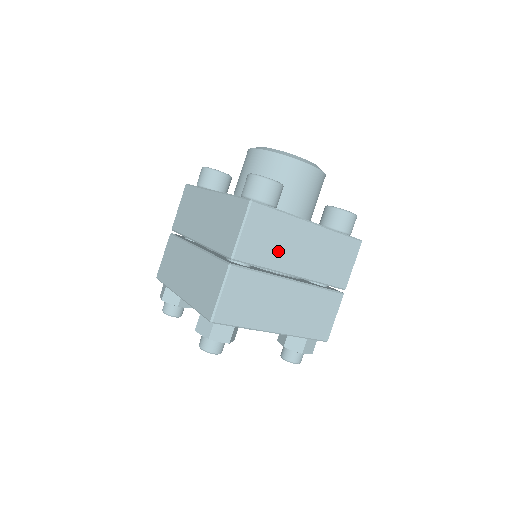
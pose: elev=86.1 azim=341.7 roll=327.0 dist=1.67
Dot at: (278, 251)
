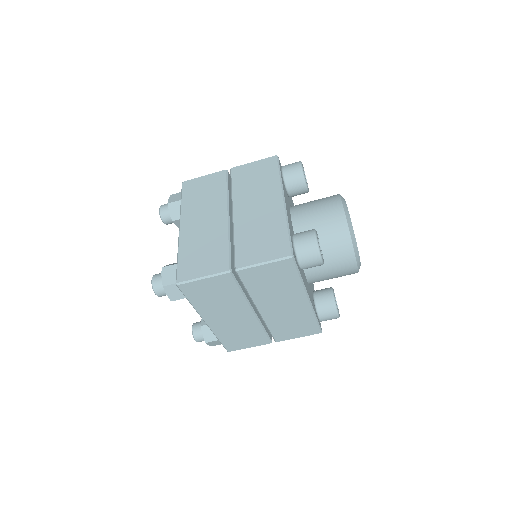
Dot at: (268, 292)
